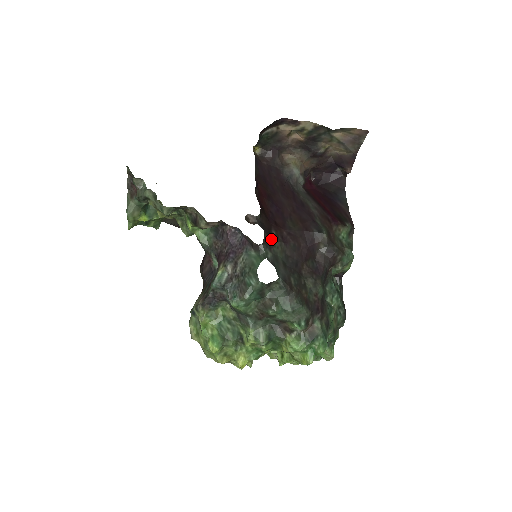
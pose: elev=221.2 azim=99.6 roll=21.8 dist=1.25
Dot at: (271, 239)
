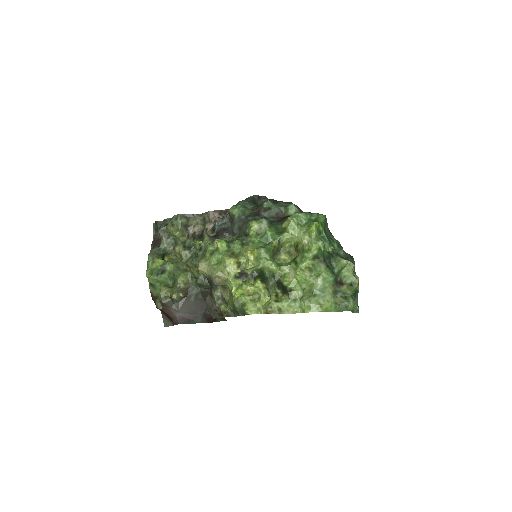
Dot at: occluded
